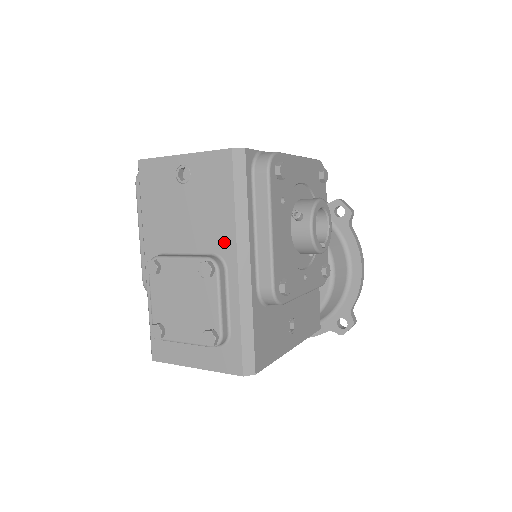
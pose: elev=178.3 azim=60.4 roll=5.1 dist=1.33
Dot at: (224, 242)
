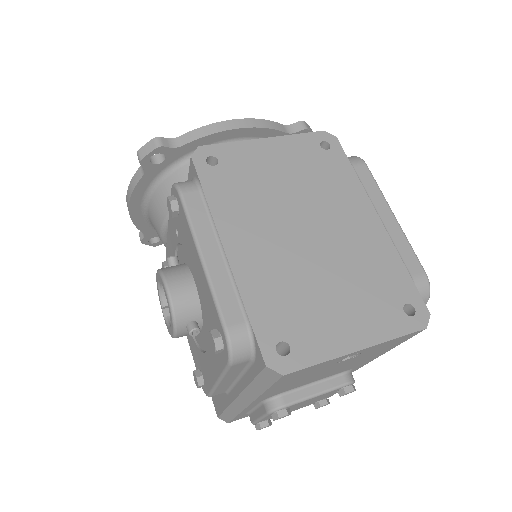
Dot at: (361, 364)
